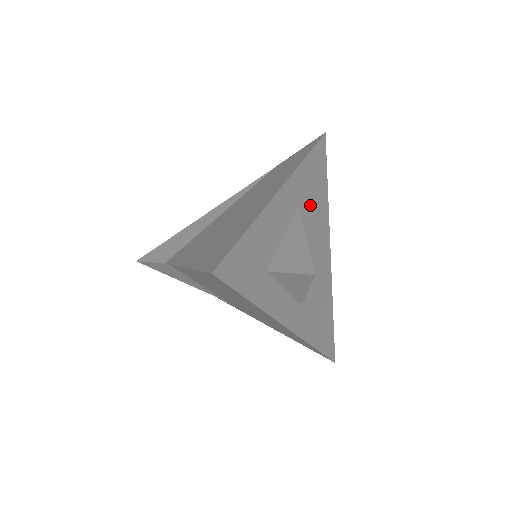
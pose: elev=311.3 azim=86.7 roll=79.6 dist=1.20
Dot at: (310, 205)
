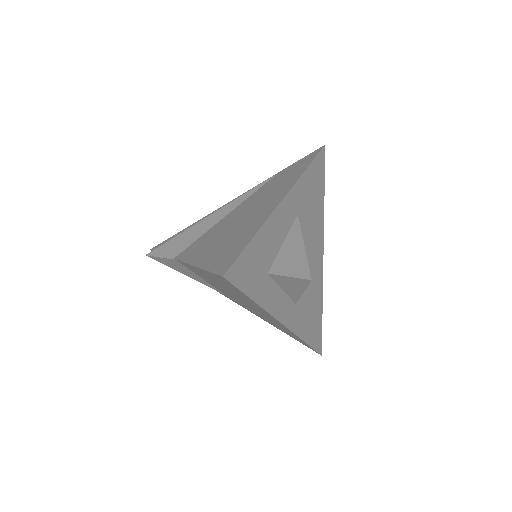
Dot at: (308, 212)
